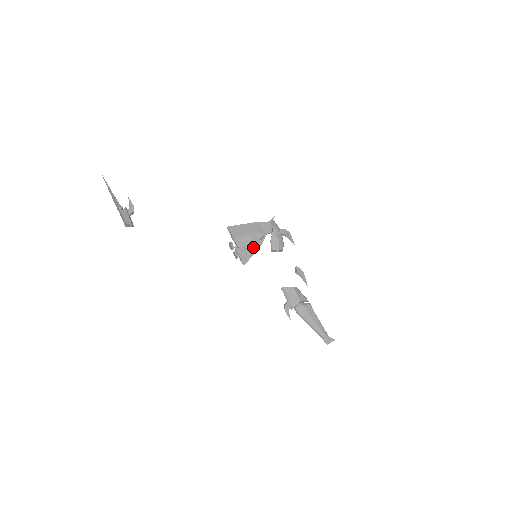
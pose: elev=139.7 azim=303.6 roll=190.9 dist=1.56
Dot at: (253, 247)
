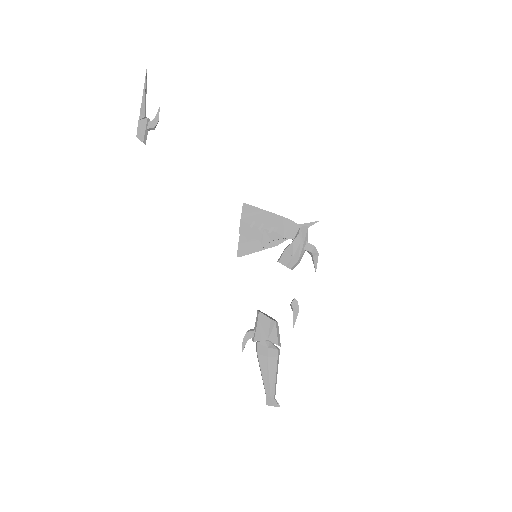
Dot at: occluded
